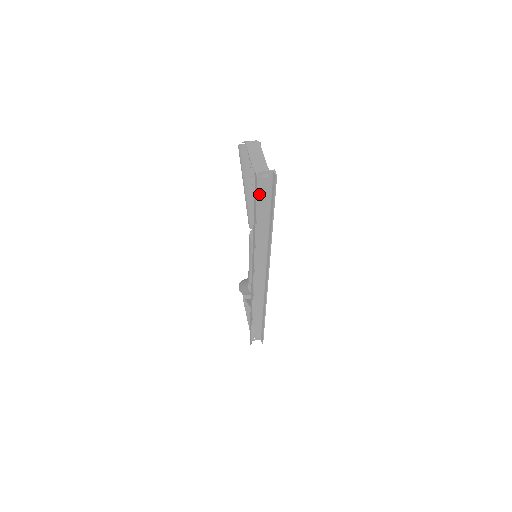
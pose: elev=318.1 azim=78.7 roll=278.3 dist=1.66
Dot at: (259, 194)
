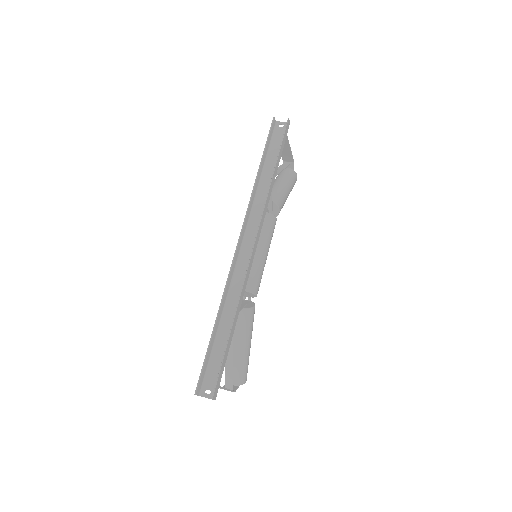
Dot at: (273, 142)
